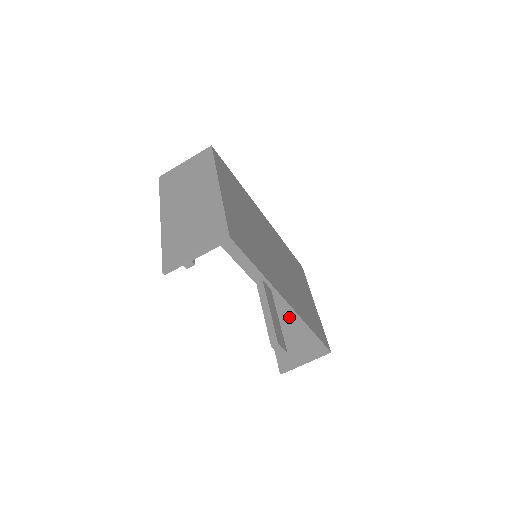
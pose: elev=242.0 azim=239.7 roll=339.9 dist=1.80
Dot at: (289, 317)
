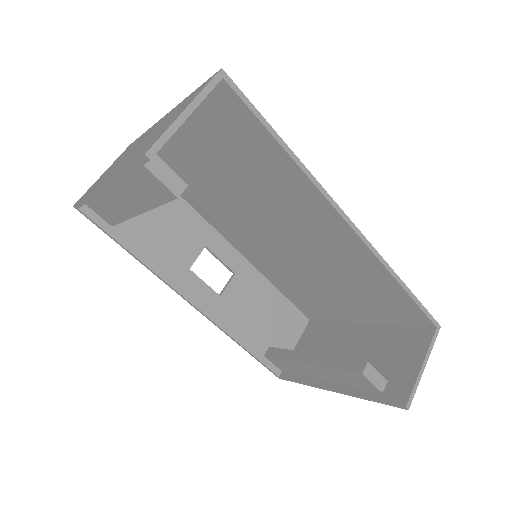
Dot at: (347, 356)
